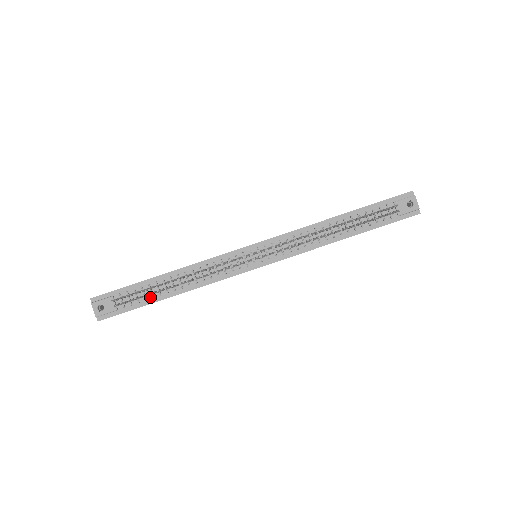
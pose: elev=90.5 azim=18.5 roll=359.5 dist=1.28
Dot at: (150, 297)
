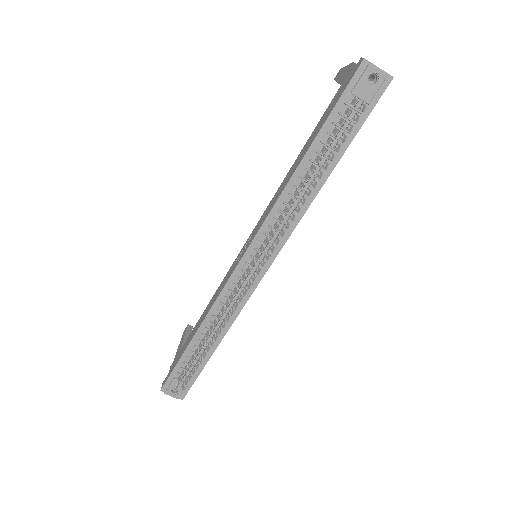
Dot at: (202, 358)
